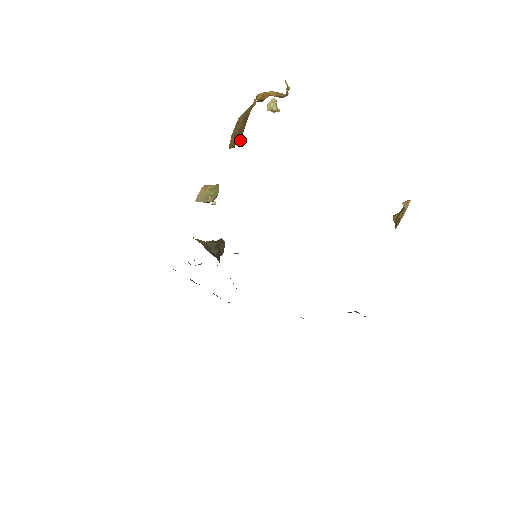
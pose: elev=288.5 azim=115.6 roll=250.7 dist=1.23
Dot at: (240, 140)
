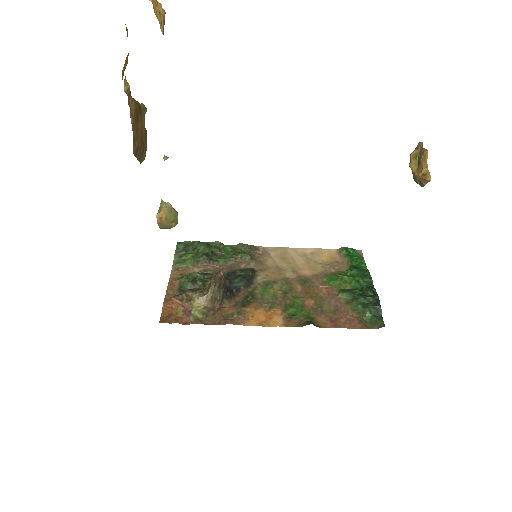
Dot at: (144, 114)
